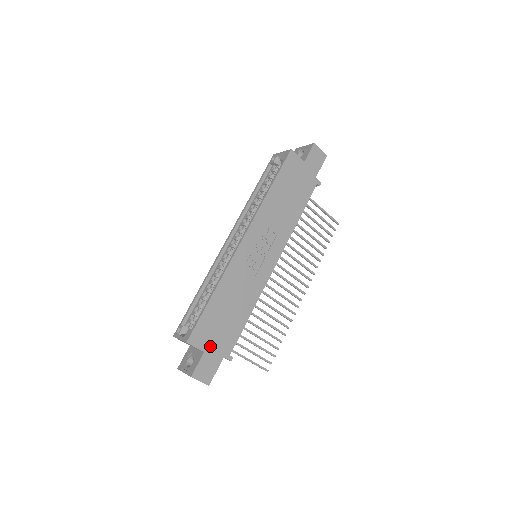
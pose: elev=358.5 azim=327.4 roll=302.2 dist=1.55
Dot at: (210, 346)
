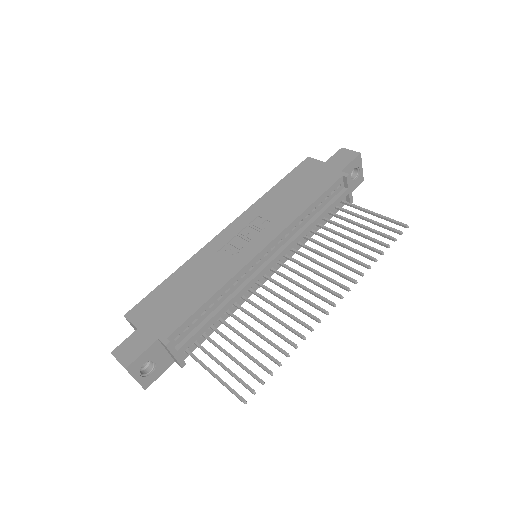
Dot at: (147, 324)
